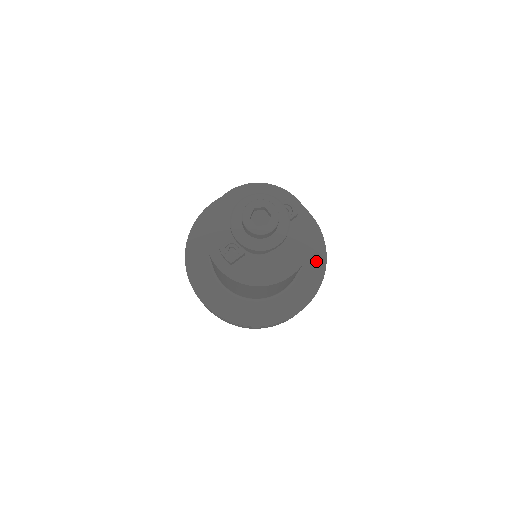
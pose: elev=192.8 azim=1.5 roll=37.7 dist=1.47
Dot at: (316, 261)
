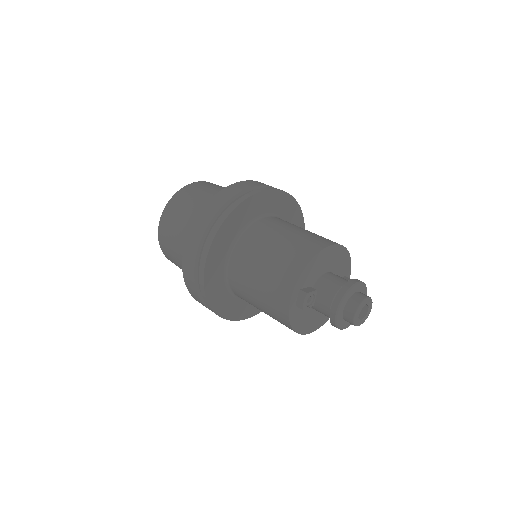
Dot at: occluded
